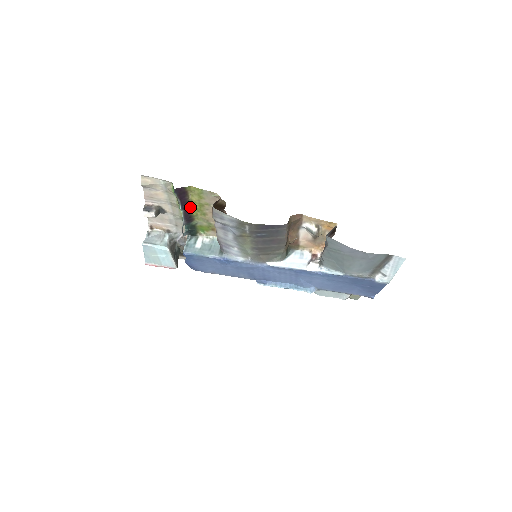
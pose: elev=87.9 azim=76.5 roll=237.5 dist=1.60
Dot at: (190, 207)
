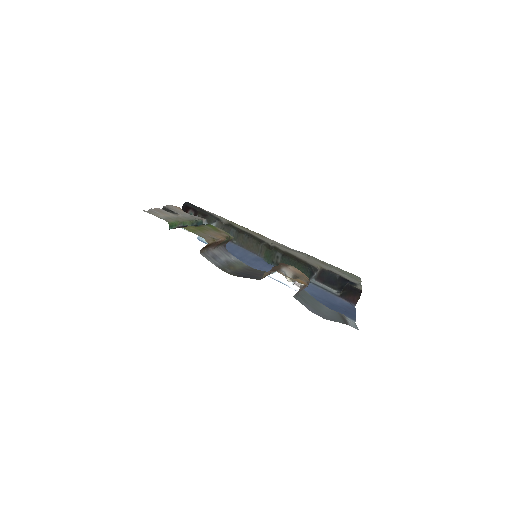
Dot at: occluded
